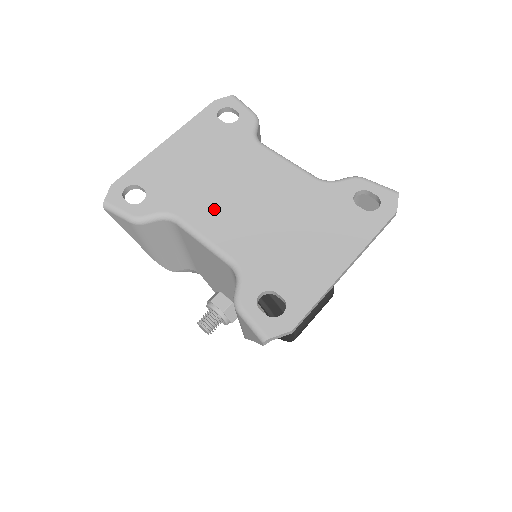
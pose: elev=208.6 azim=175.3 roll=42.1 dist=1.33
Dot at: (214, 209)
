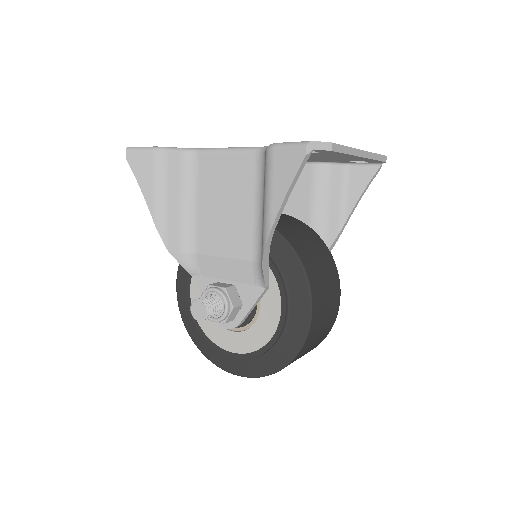
Dot at: occluded
